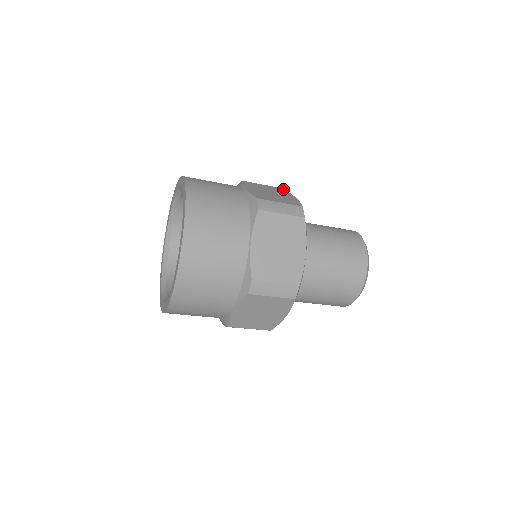
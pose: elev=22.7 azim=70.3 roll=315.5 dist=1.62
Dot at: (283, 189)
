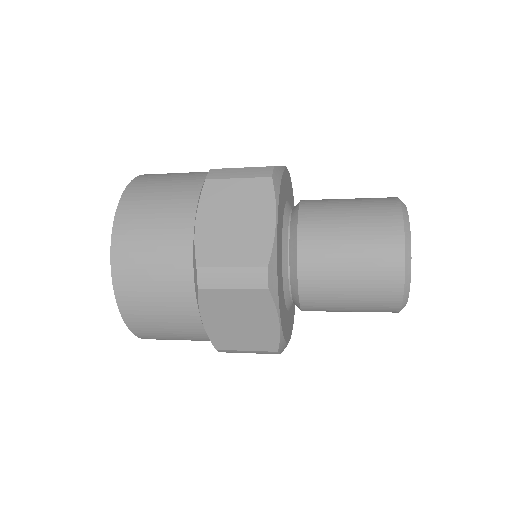
Dot at: occluded
